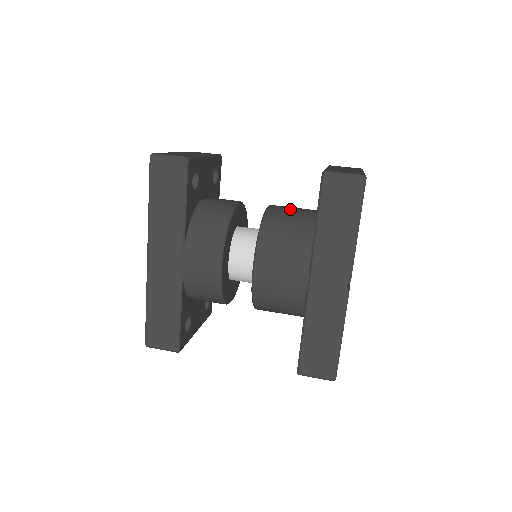
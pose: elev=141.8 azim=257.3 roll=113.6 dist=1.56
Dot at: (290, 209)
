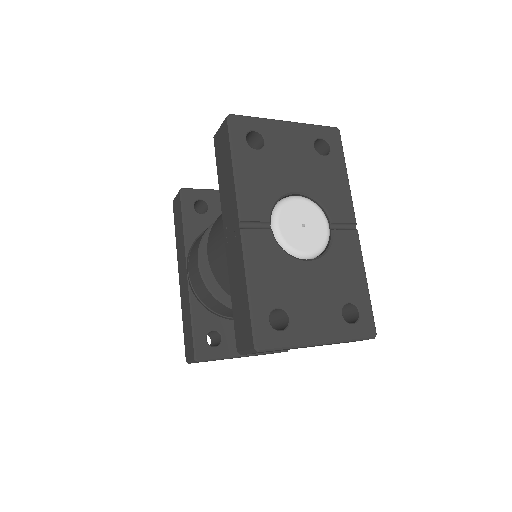
Dot at: occluded
